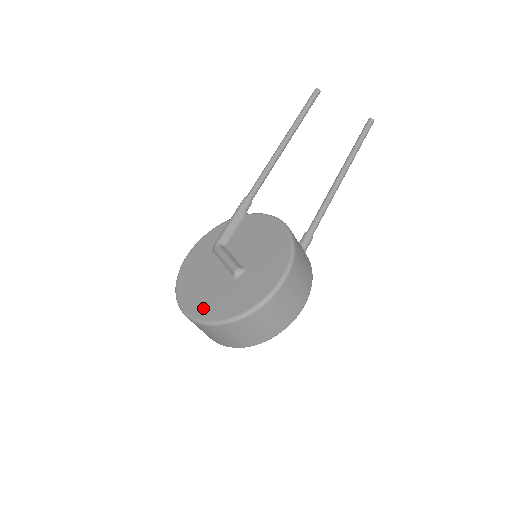
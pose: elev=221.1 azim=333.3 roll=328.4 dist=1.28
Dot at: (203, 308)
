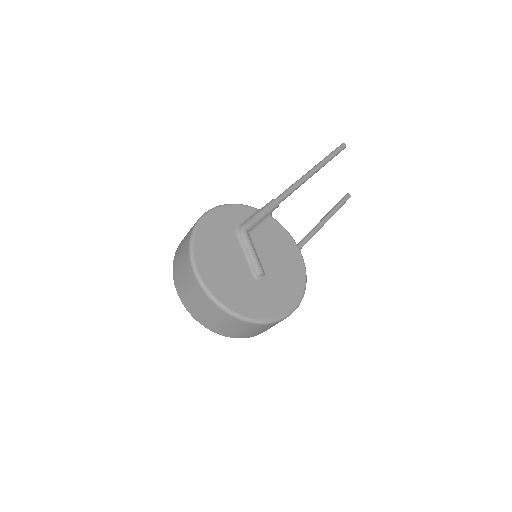
Dot at: (221, 288)
